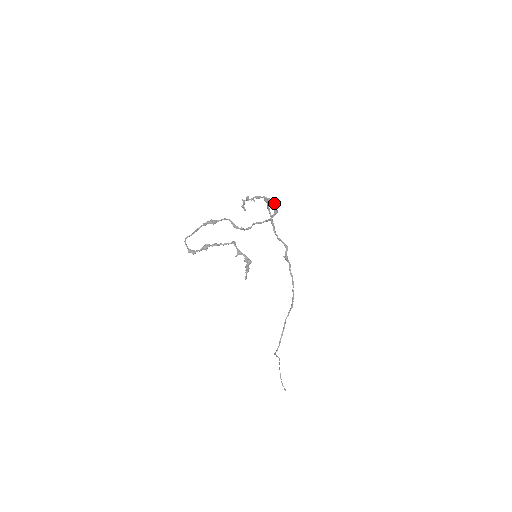
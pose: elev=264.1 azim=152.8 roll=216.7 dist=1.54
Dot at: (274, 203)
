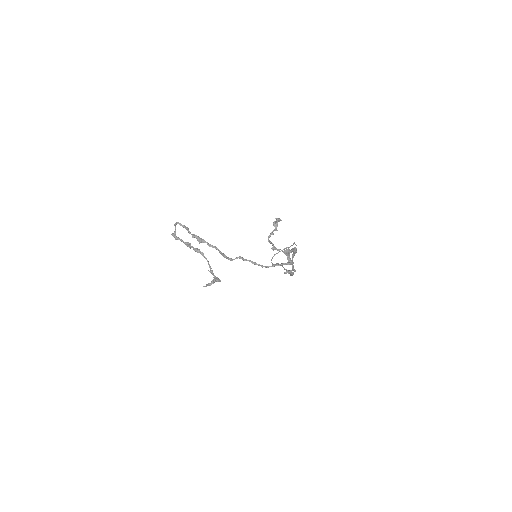
Dot at: (290, 262)
